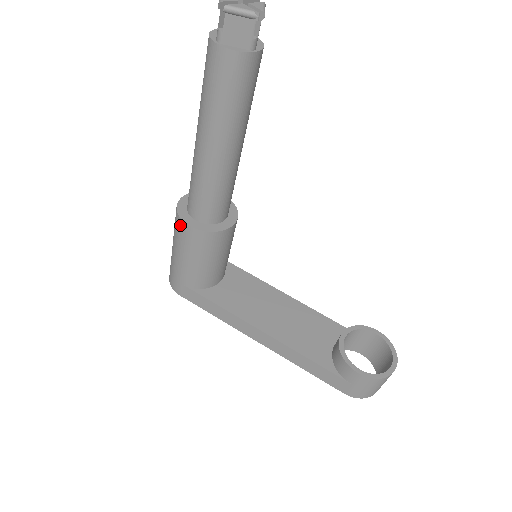
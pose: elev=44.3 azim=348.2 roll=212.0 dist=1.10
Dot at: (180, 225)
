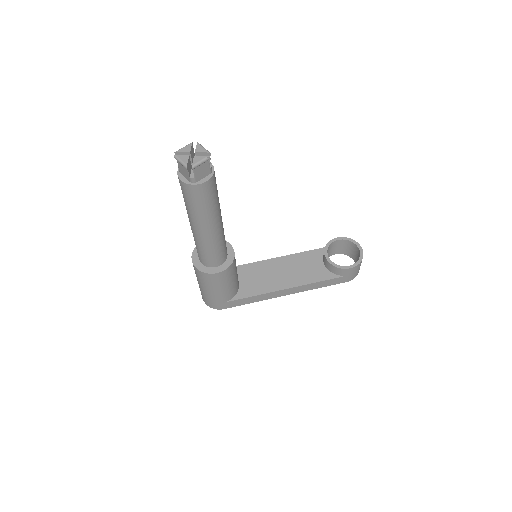
Dot at: (208, 277)
